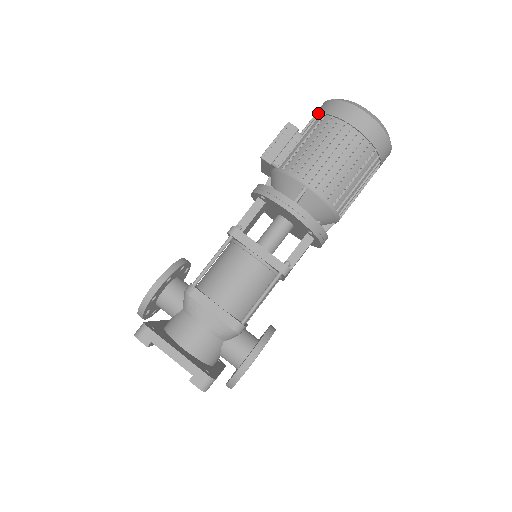
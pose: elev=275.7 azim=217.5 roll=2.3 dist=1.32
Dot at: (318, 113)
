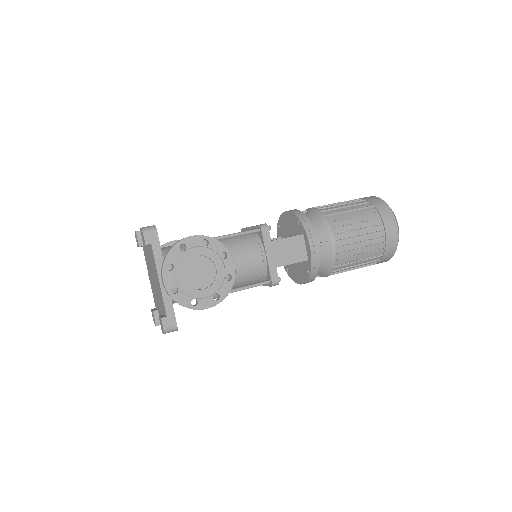
Dot at: occluded
